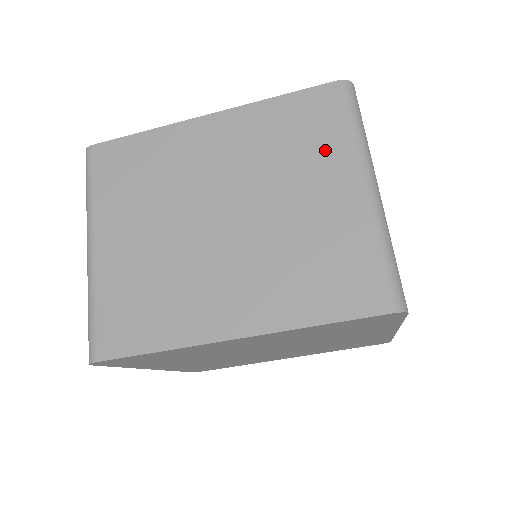
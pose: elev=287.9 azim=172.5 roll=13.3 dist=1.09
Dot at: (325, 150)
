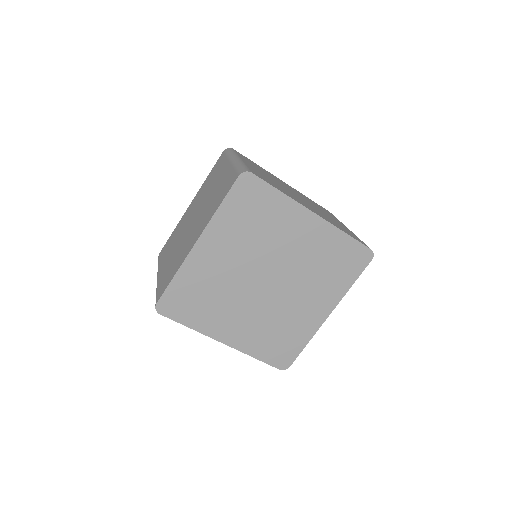
Dot at: (220, 169)
